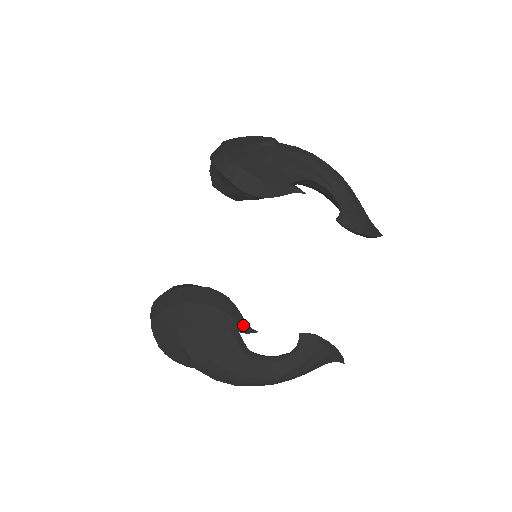
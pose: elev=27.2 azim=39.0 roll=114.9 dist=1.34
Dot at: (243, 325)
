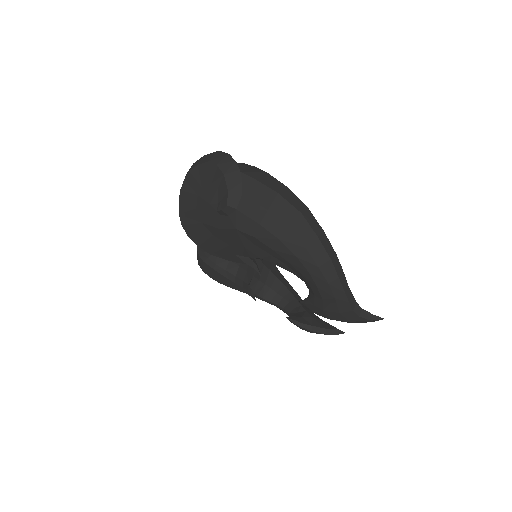
Dot at: (245, 292)
